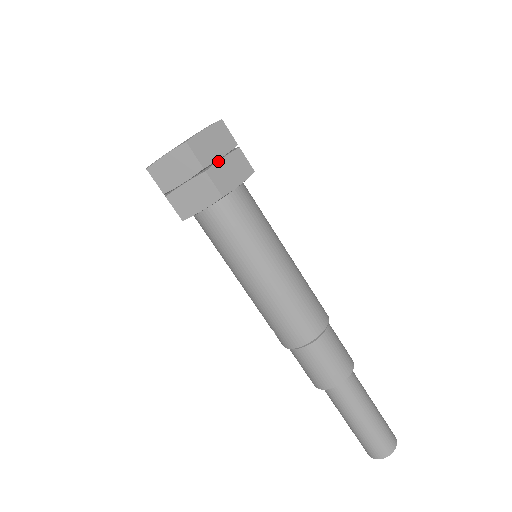
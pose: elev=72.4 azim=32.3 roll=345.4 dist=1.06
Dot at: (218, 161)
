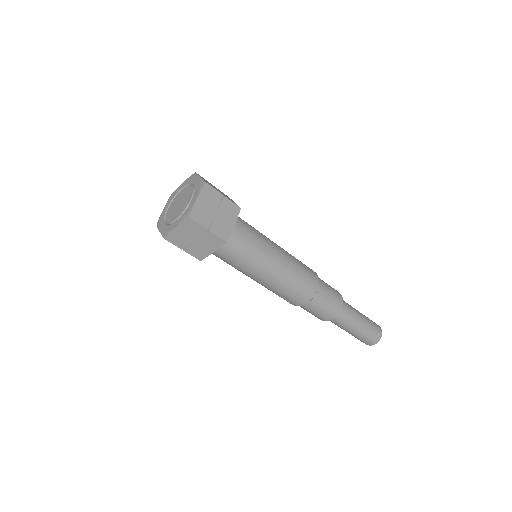
Dot at: (214, 217)
